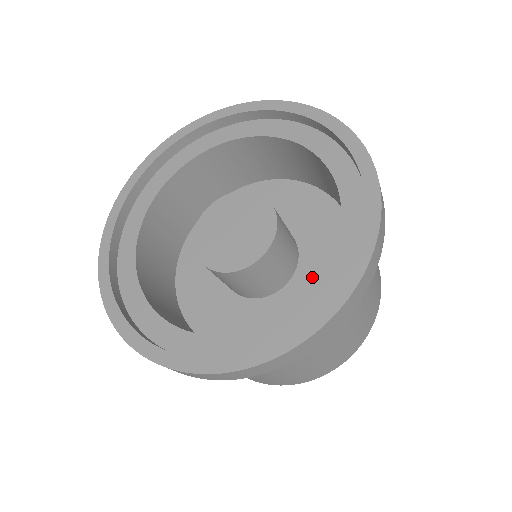
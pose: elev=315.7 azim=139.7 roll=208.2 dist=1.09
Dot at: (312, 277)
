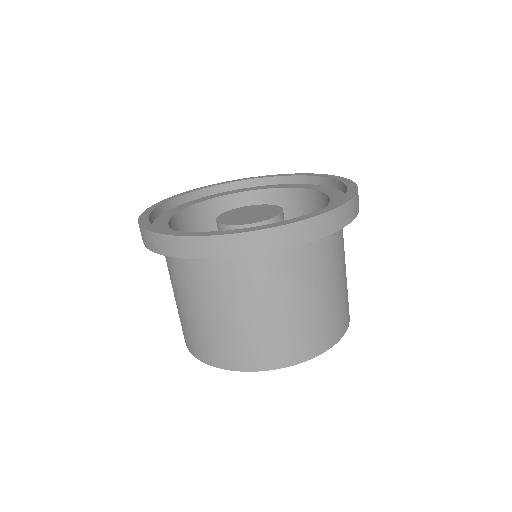
Dot at: occluded
